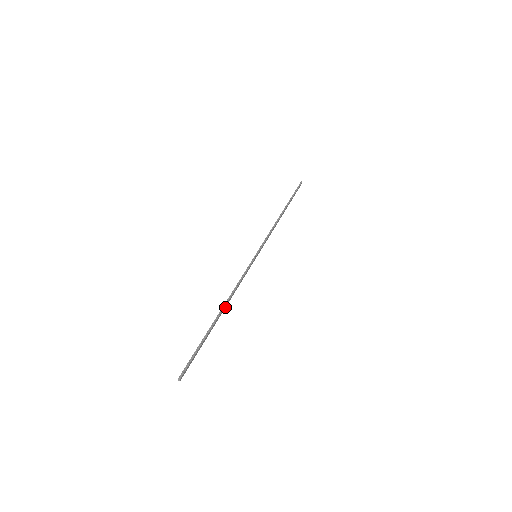
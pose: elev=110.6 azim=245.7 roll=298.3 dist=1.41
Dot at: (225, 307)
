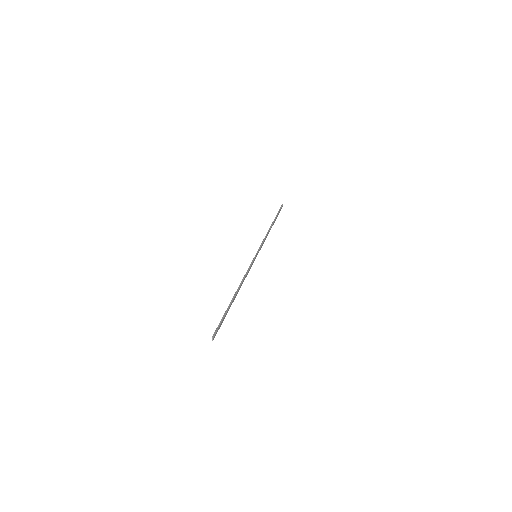
Dot at: (238, 291)
